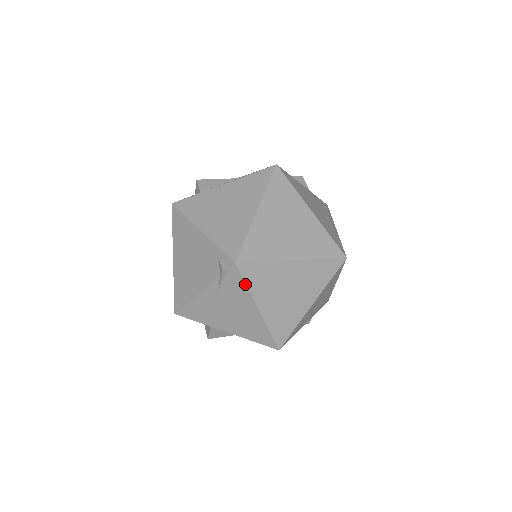
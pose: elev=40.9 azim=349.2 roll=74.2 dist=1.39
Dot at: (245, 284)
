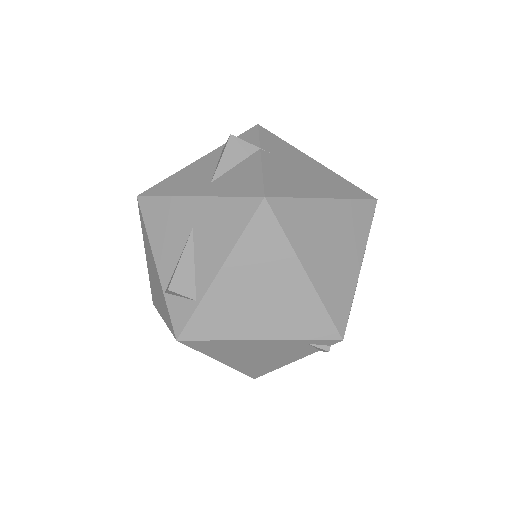
Dot at: occluded
